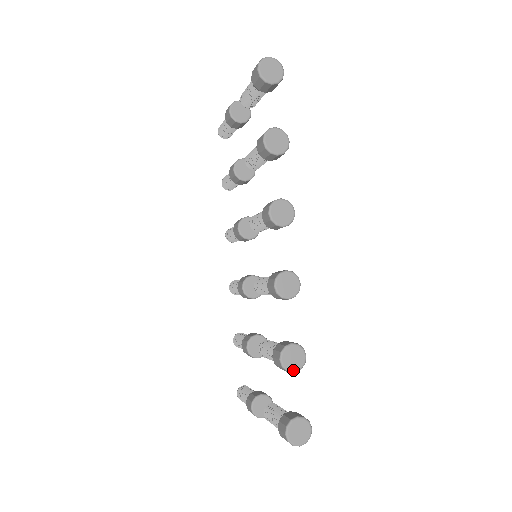
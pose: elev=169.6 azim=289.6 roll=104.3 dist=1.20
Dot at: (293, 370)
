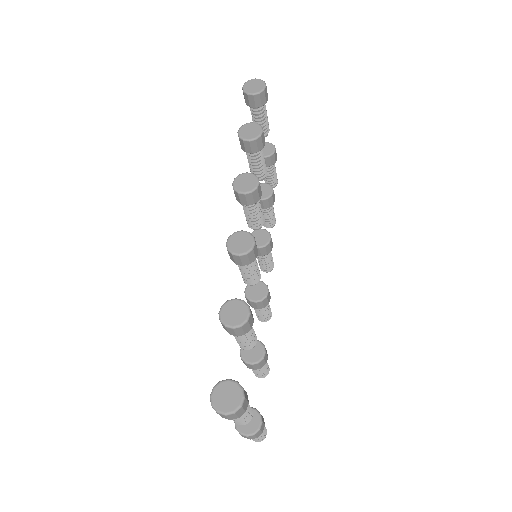
Dot at: (231, 325)
